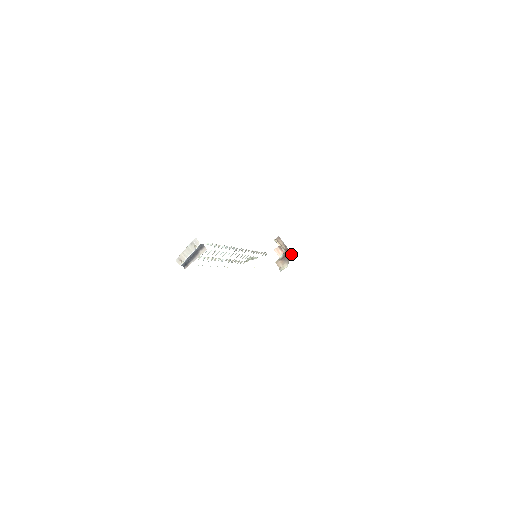
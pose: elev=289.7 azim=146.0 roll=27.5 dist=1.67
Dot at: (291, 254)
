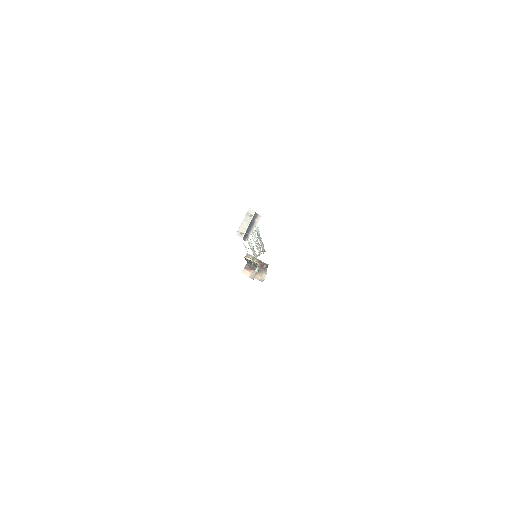
Dot at: (265, 264)
